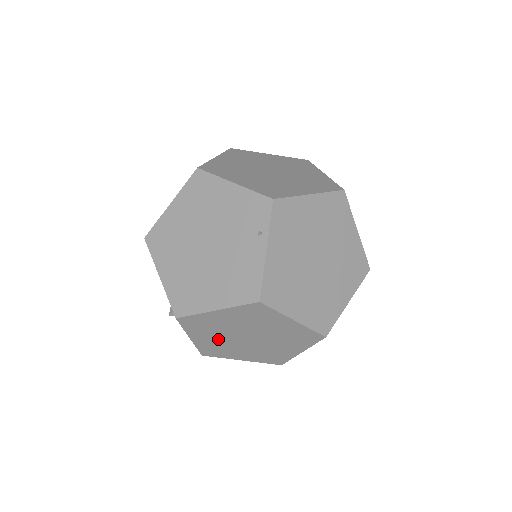
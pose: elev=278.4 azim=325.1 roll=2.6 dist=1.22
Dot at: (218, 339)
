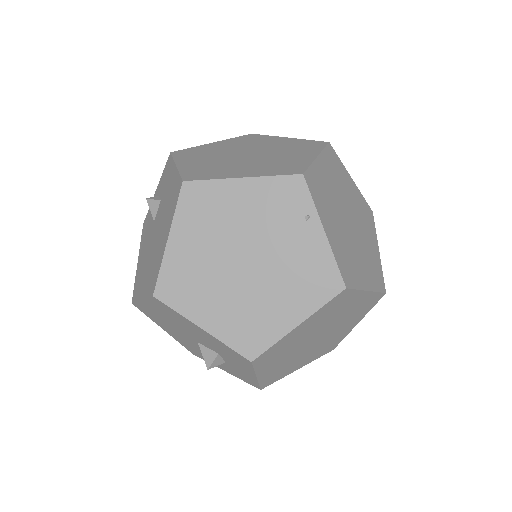
Dot at: (285, 359)
